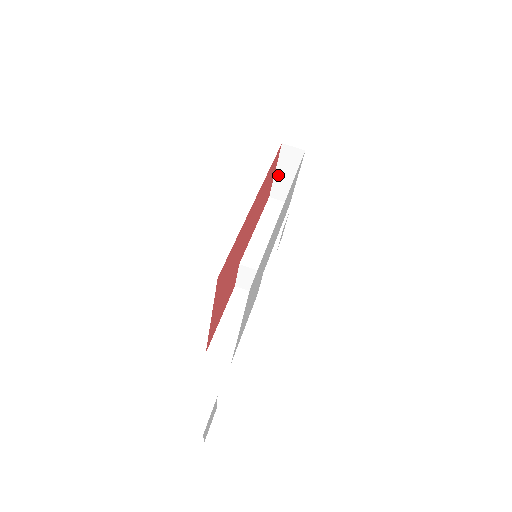
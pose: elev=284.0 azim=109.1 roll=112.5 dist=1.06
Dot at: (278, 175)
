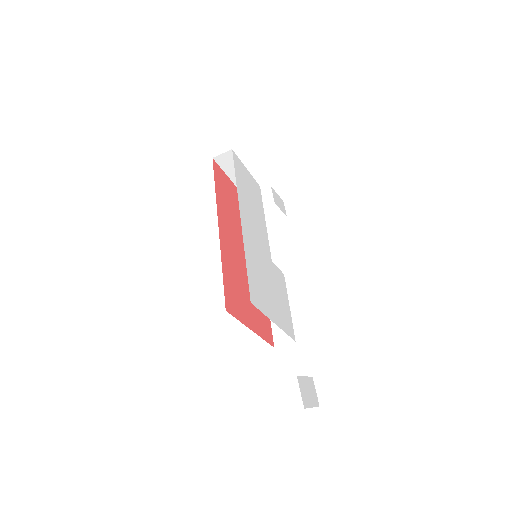
Dot at: (232, 177)
